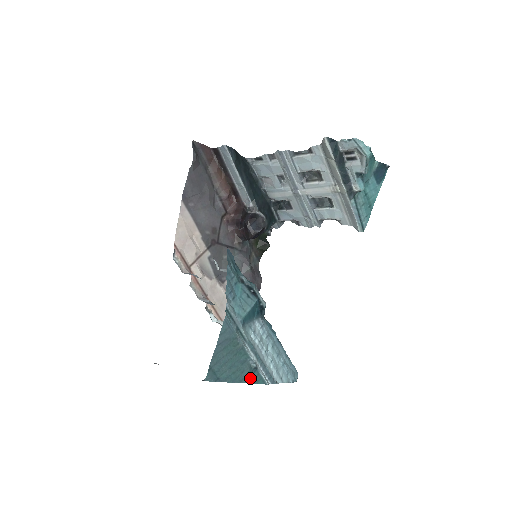
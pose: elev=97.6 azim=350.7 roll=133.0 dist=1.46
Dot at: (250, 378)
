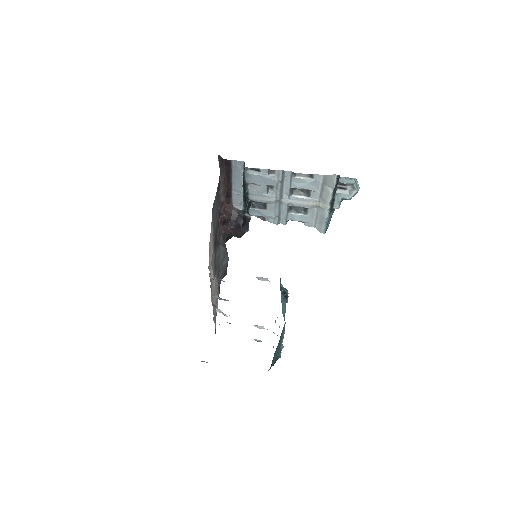
Dot at: occluded
